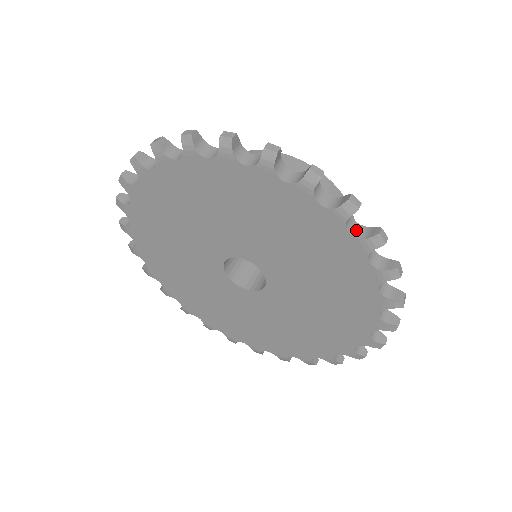
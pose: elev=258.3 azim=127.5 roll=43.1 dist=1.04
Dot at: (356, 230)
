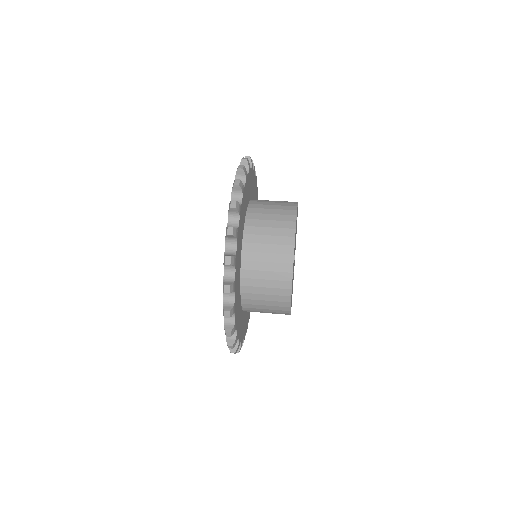
Dot at: occluded
